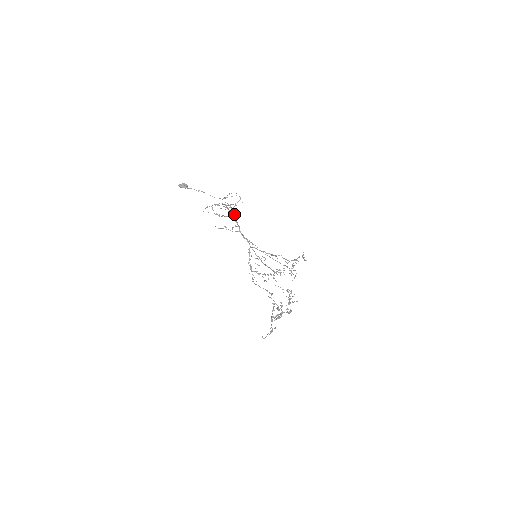
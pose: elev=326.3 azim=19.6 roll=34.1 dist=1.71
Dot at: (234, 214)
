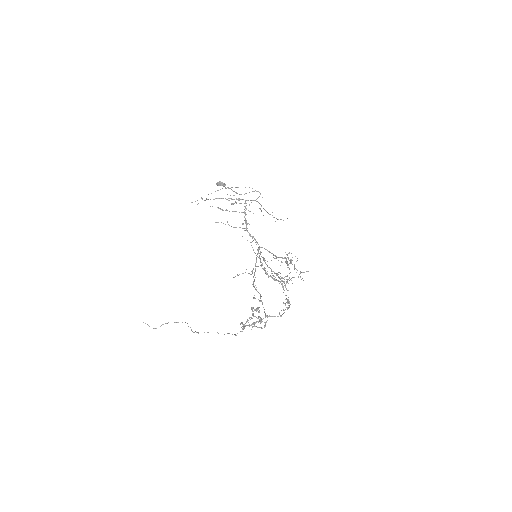
Dot at: (245, 210)
